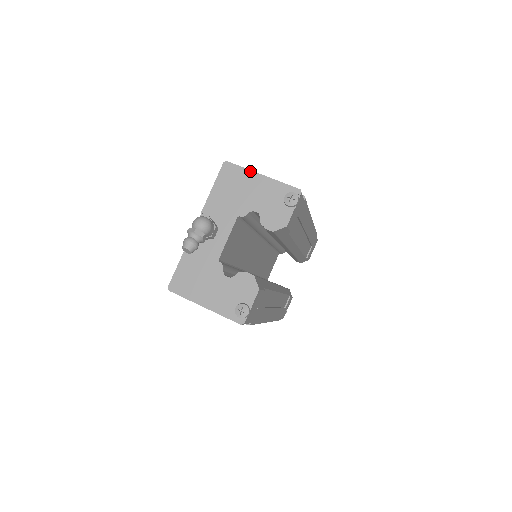
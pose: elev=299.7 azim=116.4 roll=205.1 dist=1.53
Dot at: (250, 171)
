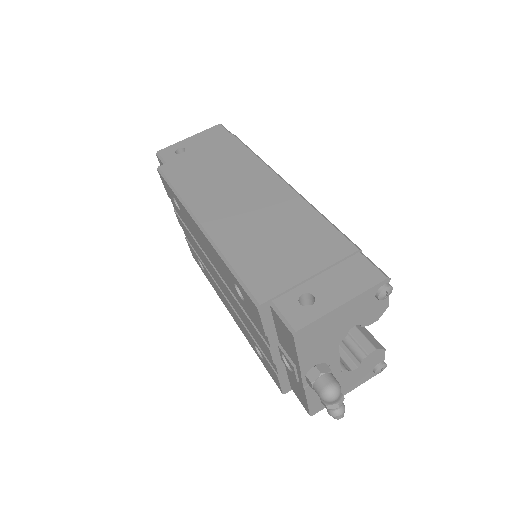
Dot at: (328, 314)
